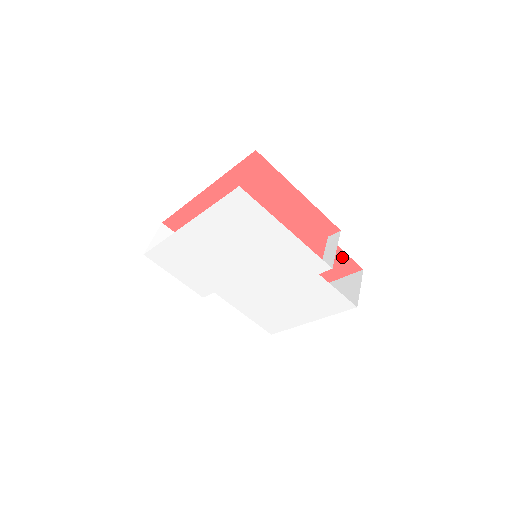
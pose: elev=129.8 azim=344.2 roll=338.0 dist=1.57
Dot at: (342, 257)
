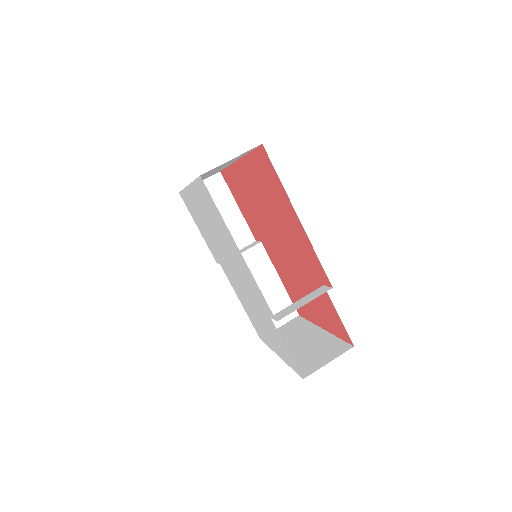
Dot at: (337, 317)
